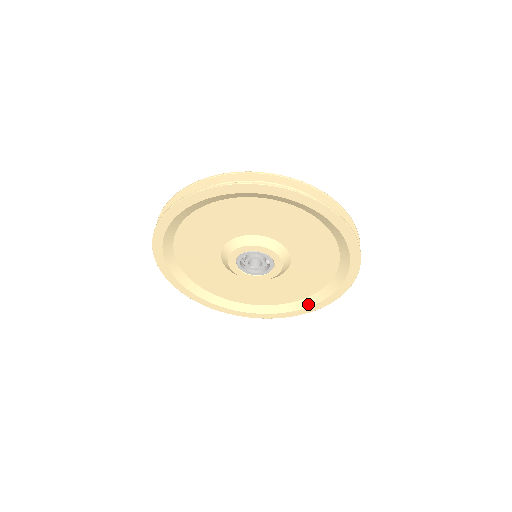
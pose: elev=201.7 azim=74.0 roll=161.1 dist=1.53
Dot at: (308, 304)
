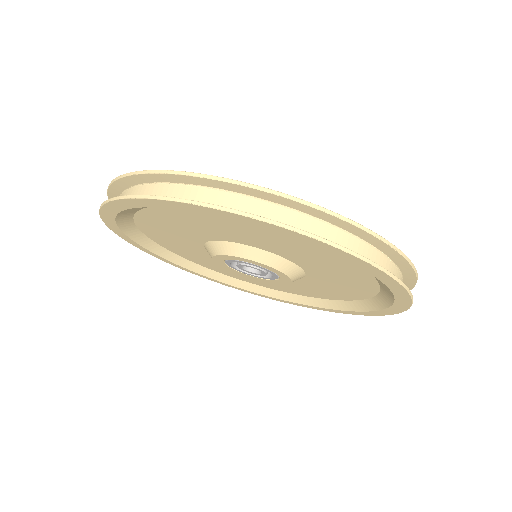
Dot at: (325, 306)
